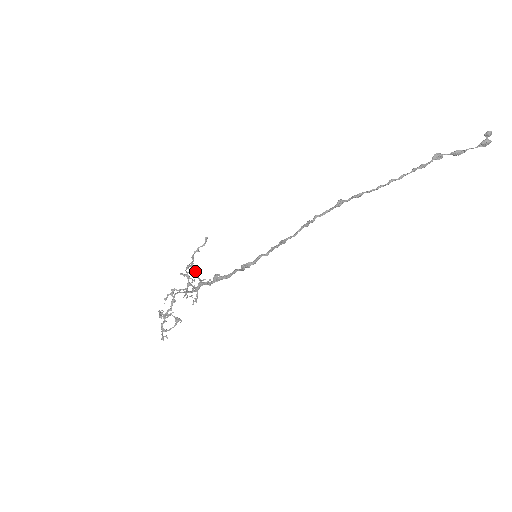
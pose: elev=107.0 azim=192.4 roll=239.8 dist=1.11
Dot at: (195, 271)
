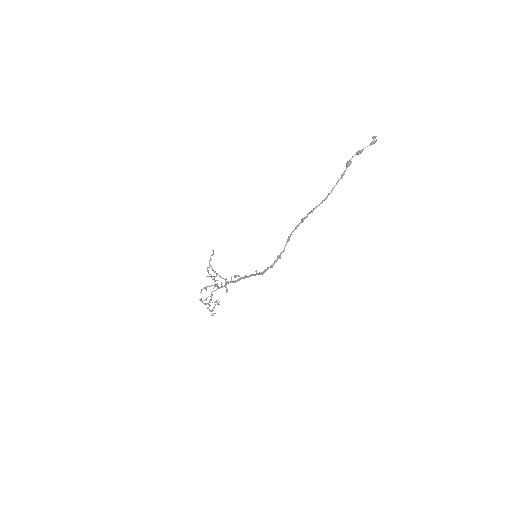
Dot at: occluded
